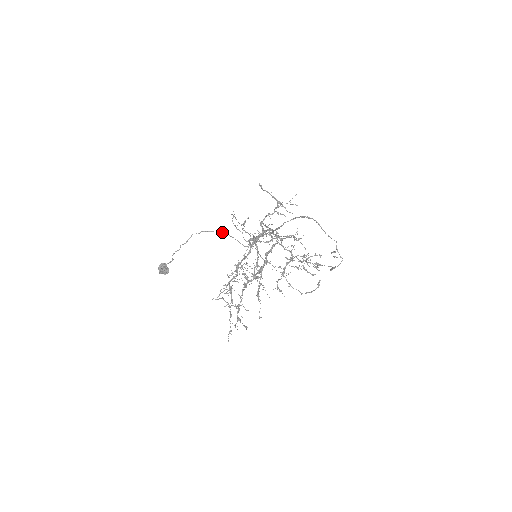
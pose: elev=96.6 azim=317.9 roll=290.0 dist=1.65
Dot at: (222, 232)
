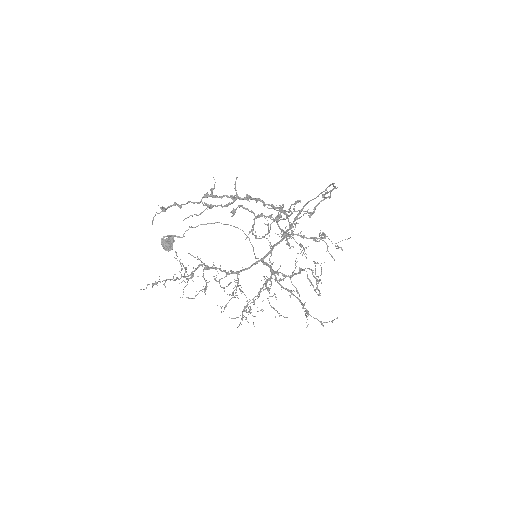
Dot at: occluded
